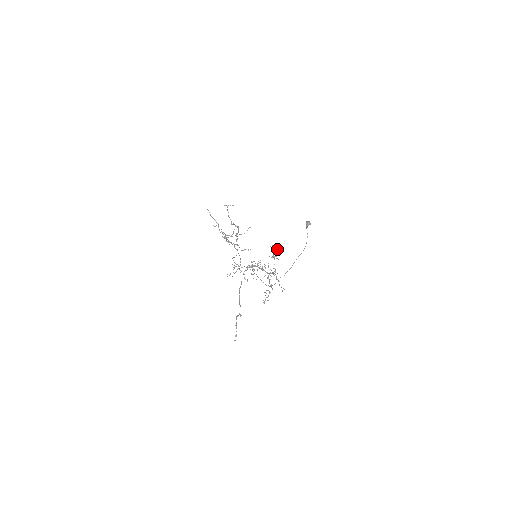
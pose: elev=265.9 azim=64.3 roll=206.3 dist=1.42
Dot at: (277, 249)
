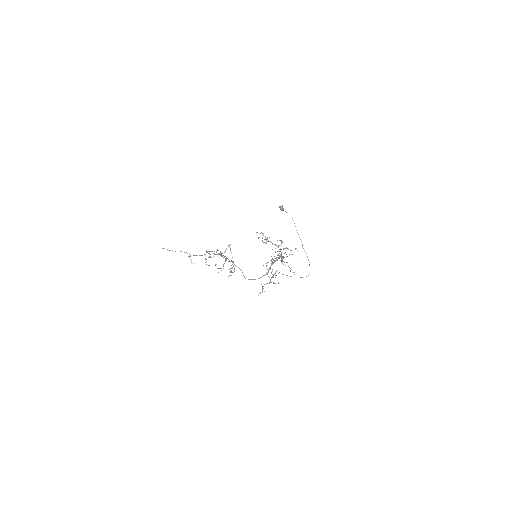
Dot at: occluded
